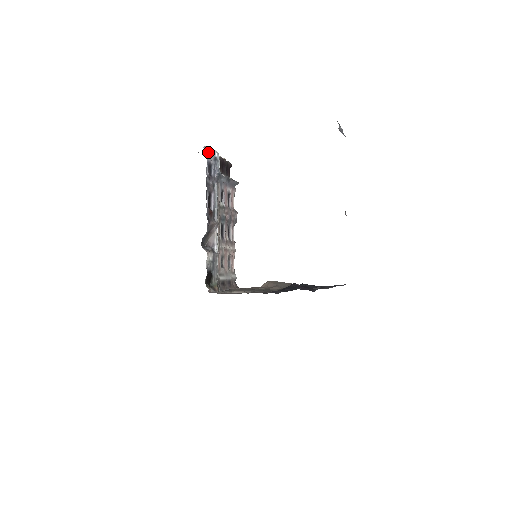
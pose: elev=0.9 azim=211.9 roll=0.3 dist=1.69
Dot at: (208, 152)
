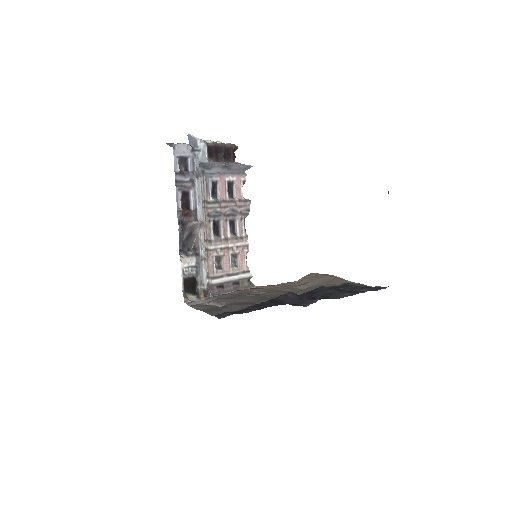
Dot at: (176, 145)
